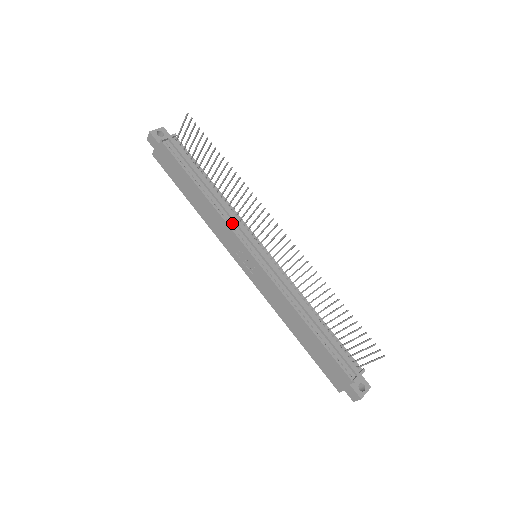
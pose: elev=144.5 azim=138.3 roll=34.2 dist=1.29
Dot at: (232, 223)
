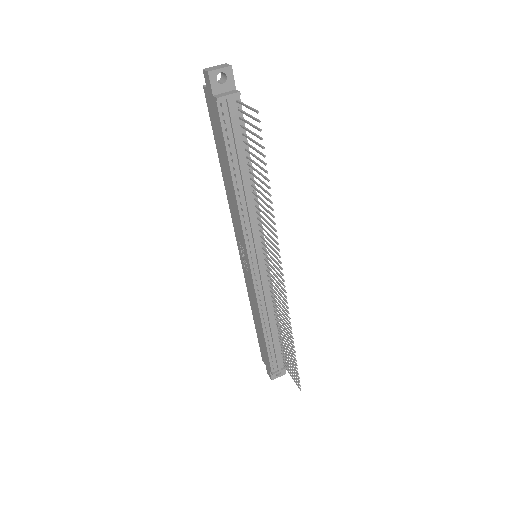
Dot at: (248, 227)
